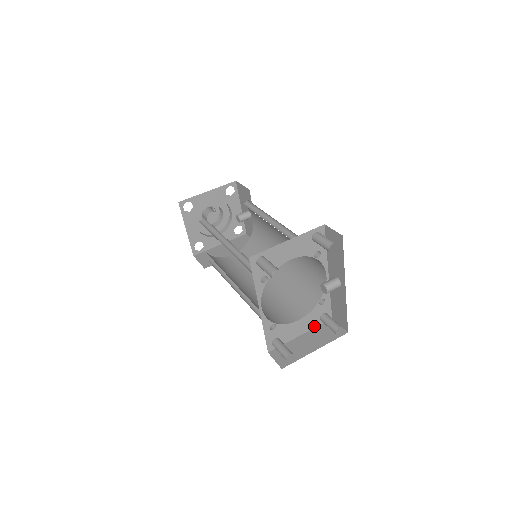
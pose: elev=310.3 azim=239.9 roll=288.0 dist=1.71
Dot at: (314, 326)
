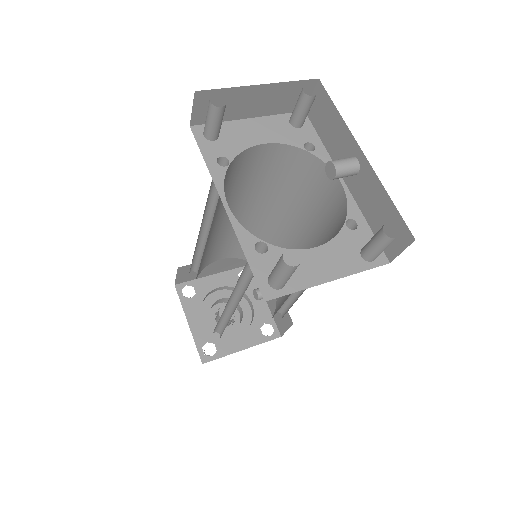
Dot at: (355, 270)
